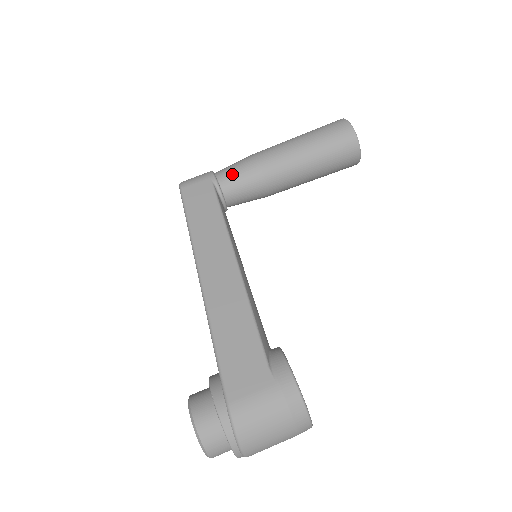
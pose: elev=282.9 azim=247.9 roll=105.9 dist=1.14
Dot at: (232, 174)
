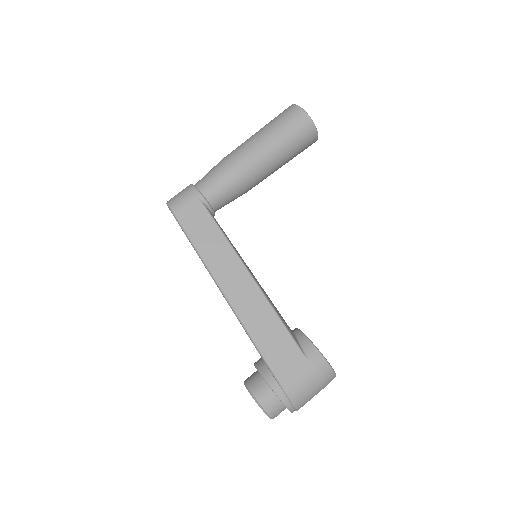
Dot at: (215, 187)
